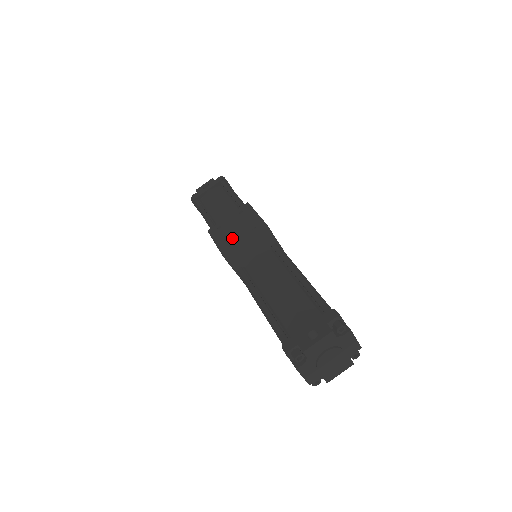
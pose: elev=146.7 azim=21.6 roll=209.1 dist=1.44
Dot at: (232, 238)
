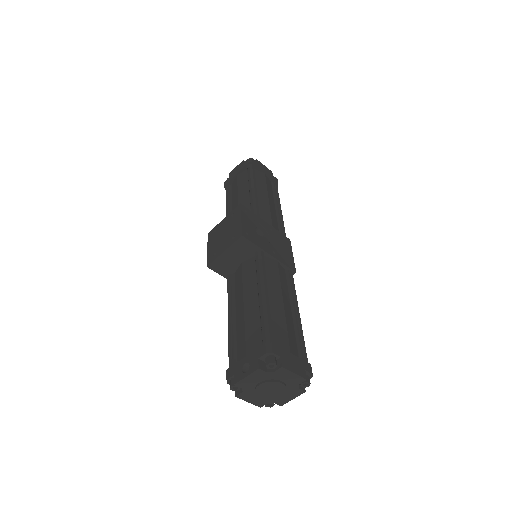
Dot at: (218, 246)
